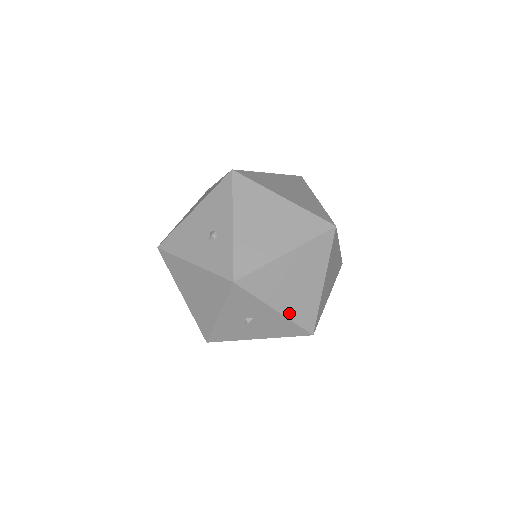
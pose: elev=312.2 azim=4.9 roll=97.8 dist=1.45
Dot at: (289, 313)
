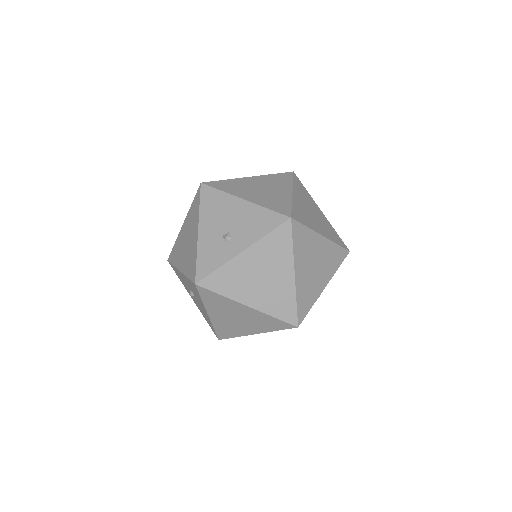
Dot at: (215, 322)
